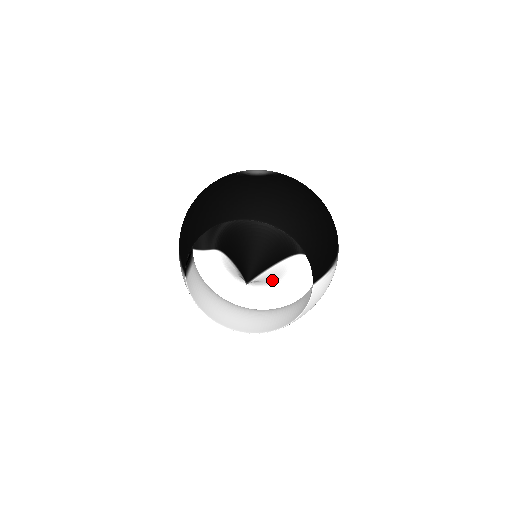
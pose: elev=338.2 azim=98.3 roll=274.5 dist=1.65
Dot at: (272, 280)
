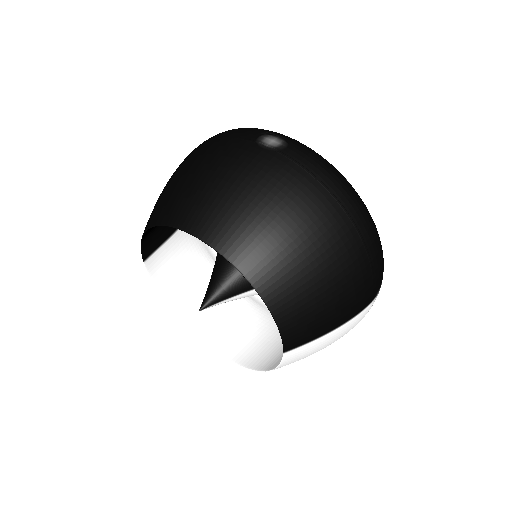
Dot at: occluded
